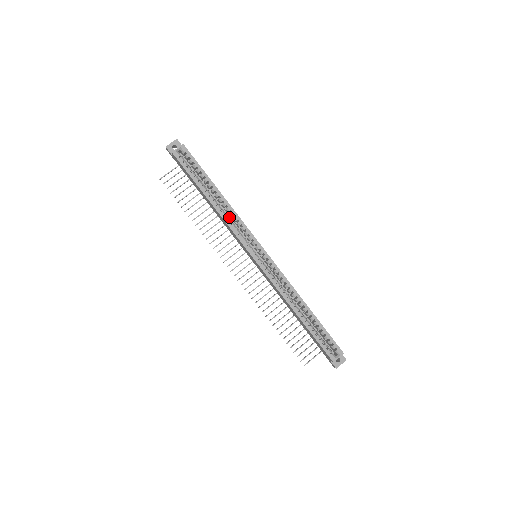
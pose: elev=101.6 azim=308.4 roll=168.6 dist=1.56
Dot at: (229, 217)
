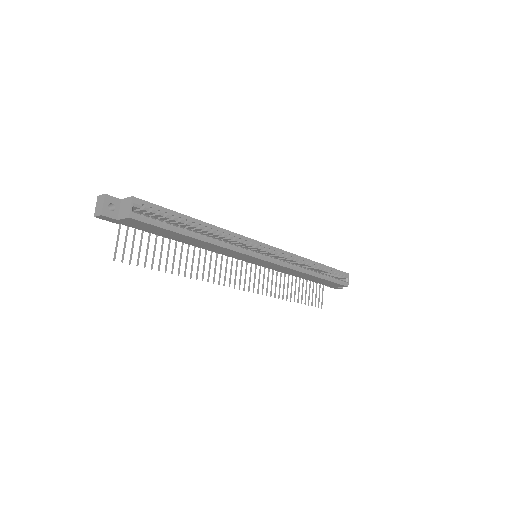
Dot at: occluded
